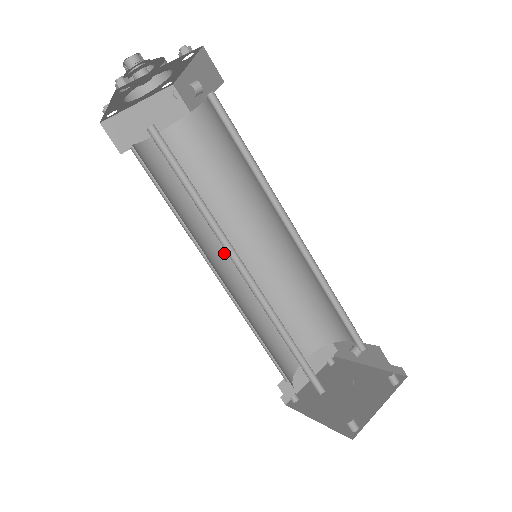
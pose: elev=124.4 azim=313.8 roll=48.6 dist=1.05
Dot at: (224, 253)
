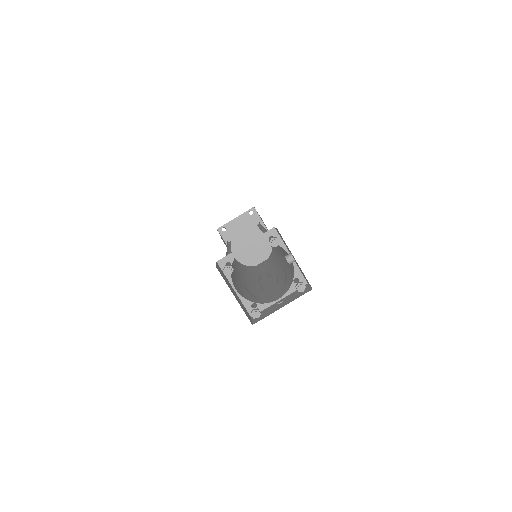
Dot at: occluded
